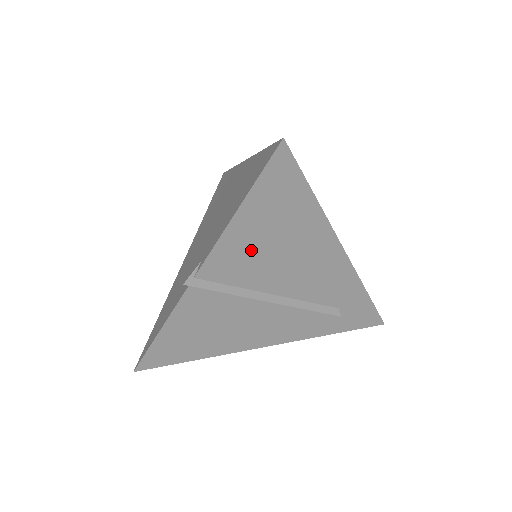
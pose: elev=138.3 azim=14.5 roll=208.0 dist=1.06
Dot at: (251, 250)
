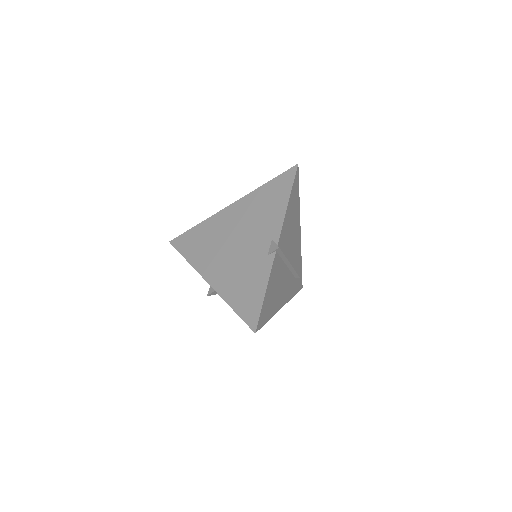
Dot at: (288, 228)
